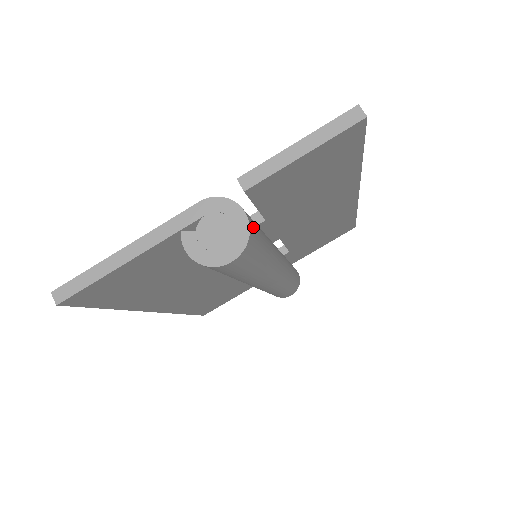
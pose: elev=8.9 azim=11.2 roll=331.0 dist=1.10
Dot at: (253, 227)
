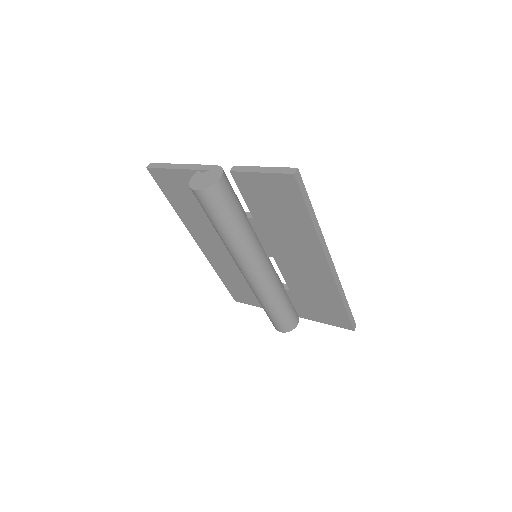
Dot at: (221, 190)
